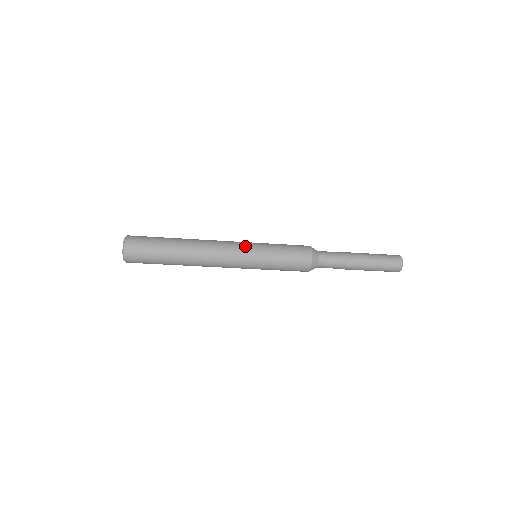
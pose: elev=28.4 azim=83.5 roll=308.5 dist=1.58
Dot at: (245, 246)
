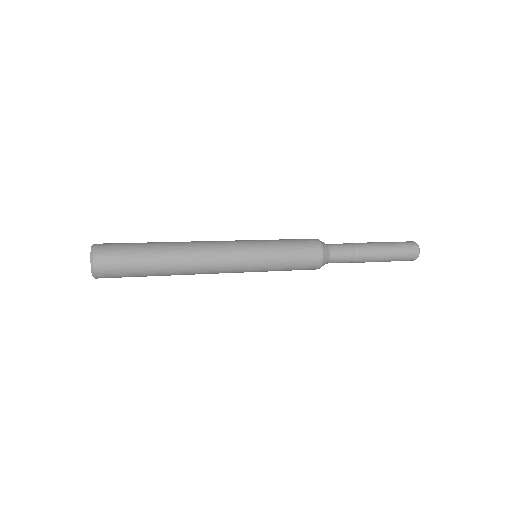
Dot at: (244, 269)
